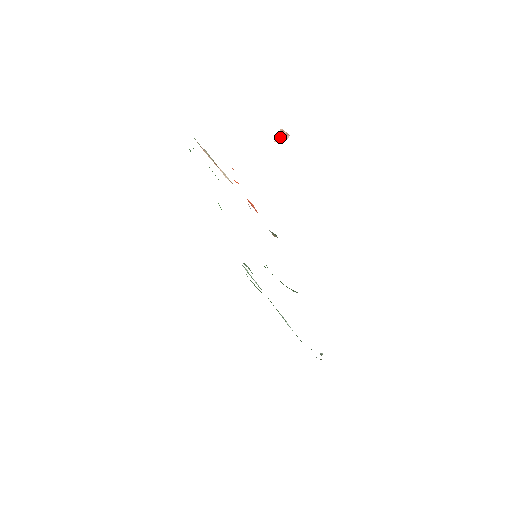
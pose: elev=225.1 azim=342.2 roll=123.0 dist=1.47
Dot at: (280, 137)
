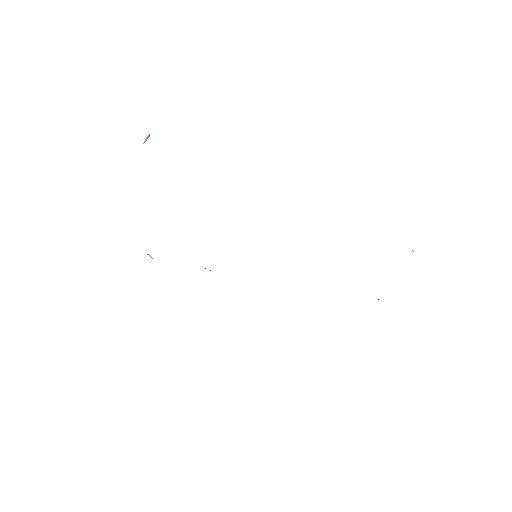
Dot at: (145, 141)
